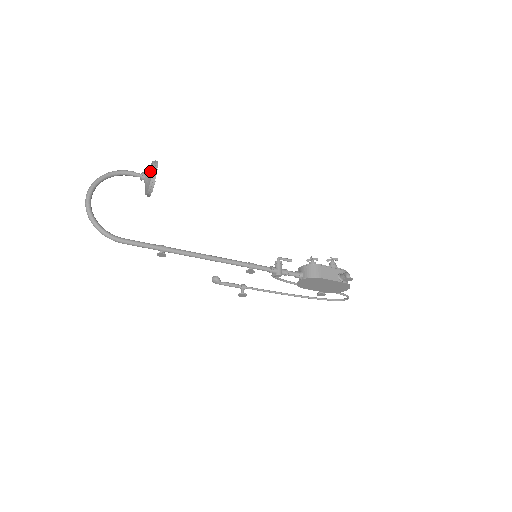
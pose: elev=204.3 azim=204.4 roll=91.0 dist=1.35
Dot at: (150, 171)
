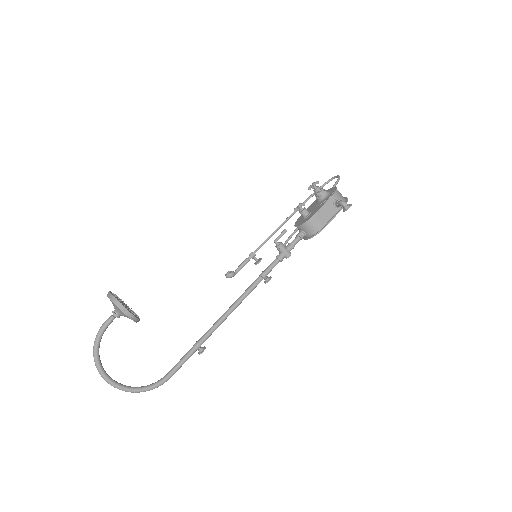
Dot at: (121, 312)
